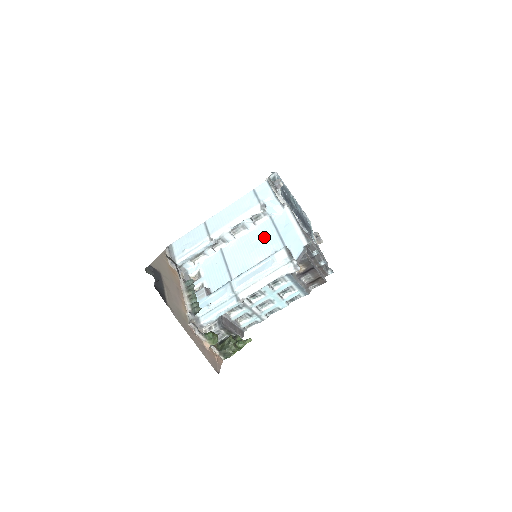
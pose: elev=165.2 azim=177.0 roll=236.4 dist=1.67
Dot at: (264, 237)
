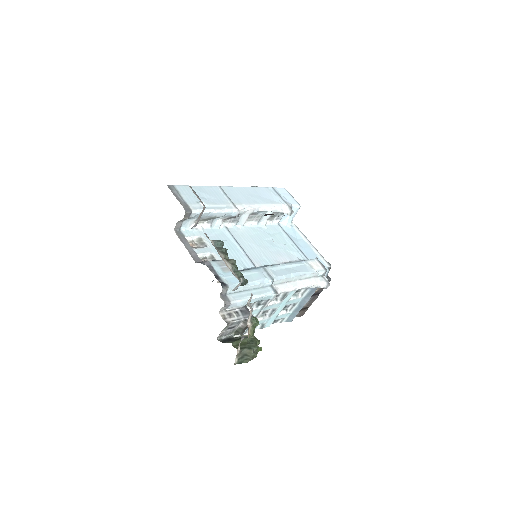
Dot at: (279, 240)
